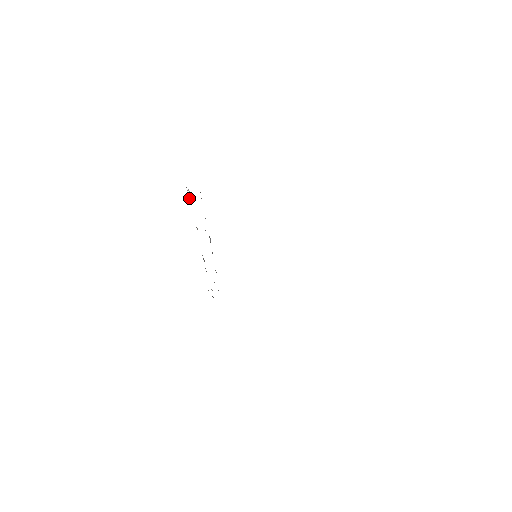
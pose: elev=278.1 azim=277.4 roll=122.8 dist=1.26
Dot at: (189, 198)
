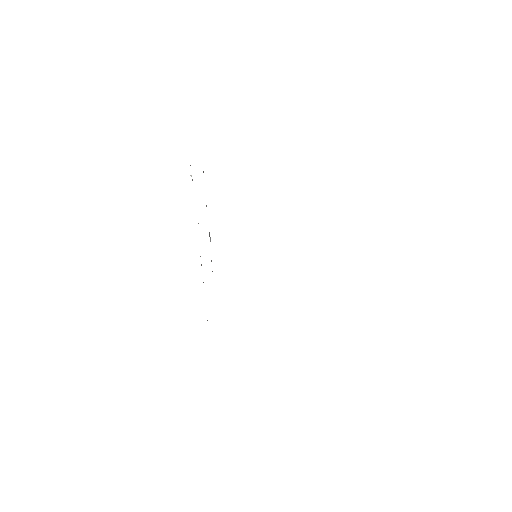
Dot at: occluded
